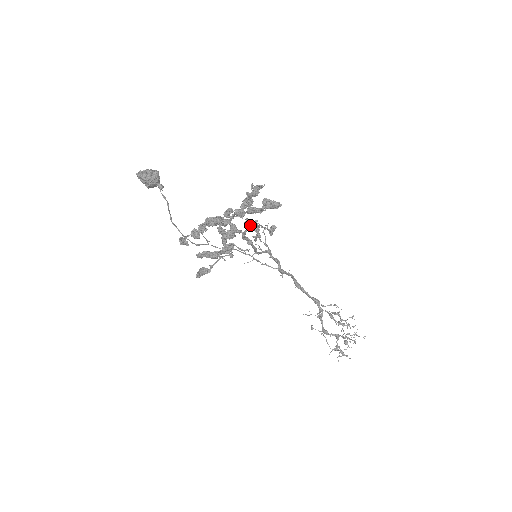
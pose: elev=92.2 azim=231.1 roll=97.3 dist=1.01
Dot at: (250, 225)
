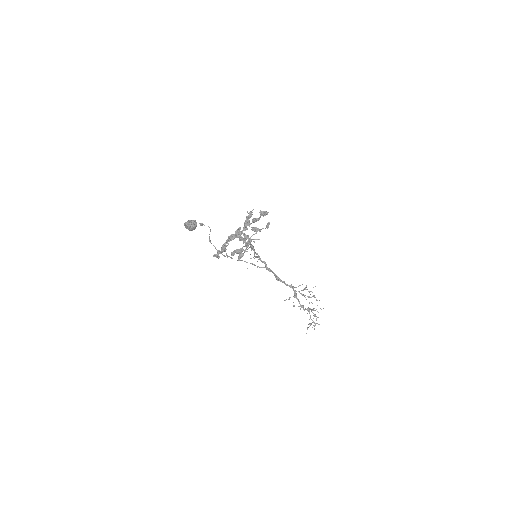
Dot at: (255, 229)
